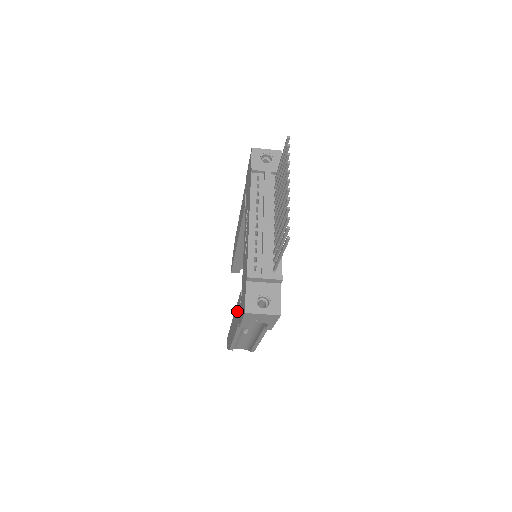
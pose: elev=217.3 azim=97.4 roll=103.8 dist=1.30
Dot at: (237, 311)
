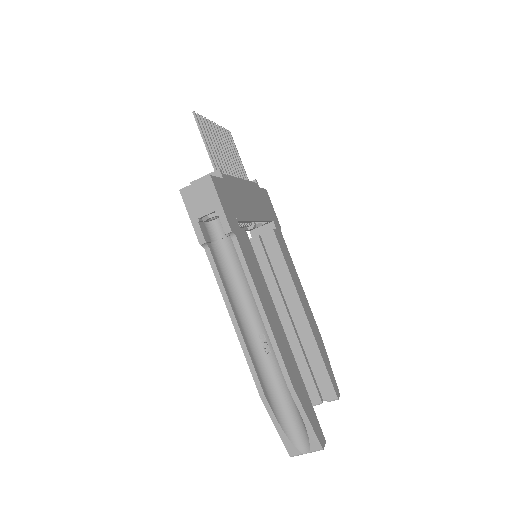
Dot at: occluded
